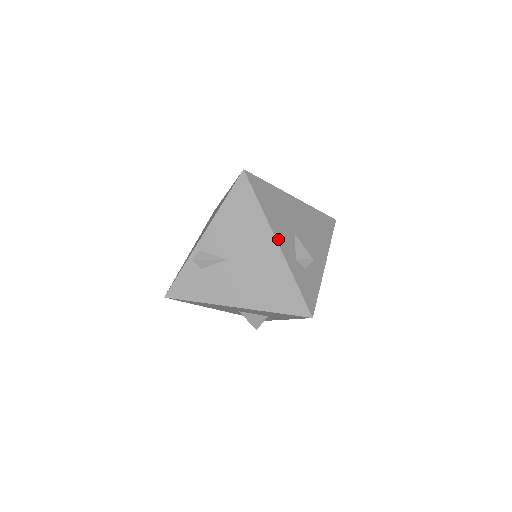
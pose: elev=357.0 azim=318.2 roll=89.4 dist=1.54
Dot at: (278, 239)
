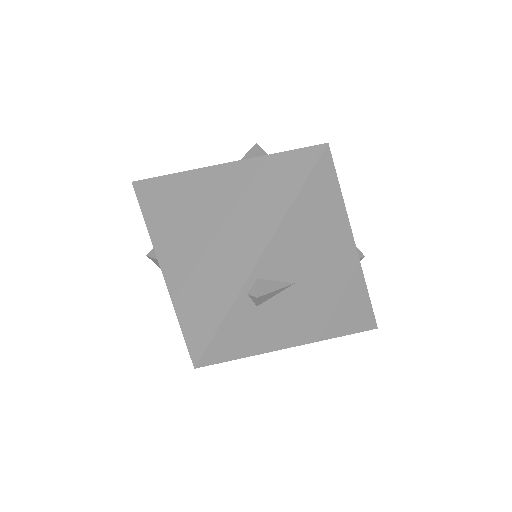
Dot at: (353, 241)
